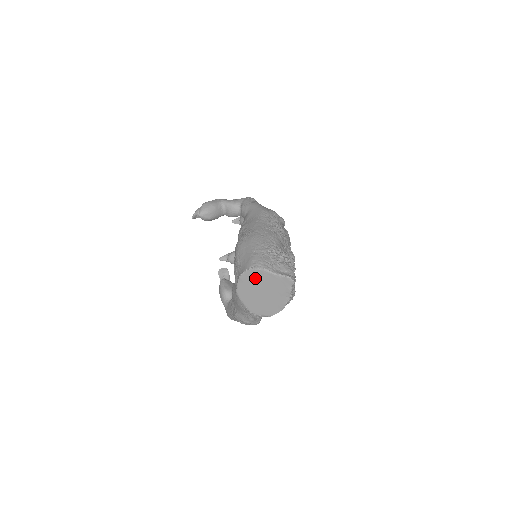
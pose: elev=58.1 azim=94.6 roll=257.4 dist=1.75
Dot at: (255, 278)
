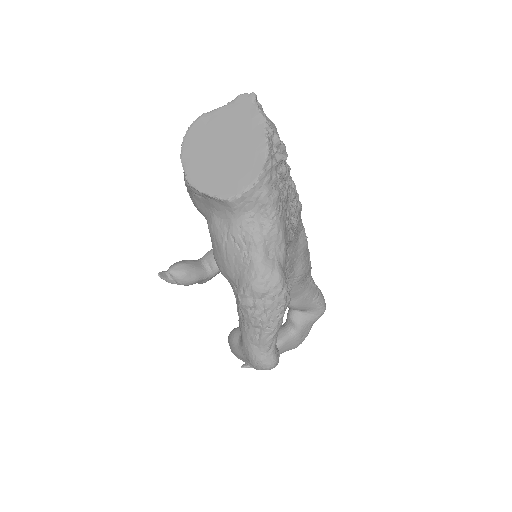
Dot at: (201, 136)
